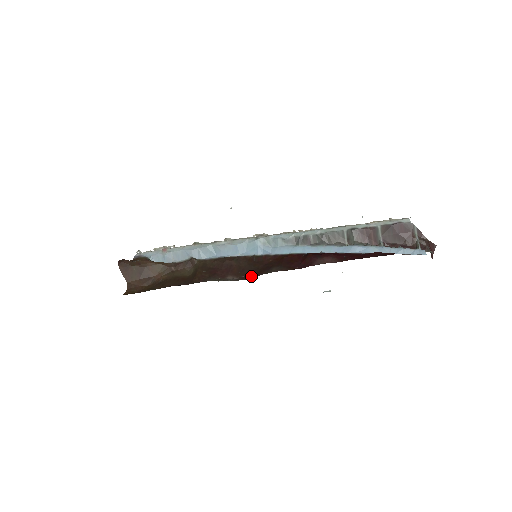
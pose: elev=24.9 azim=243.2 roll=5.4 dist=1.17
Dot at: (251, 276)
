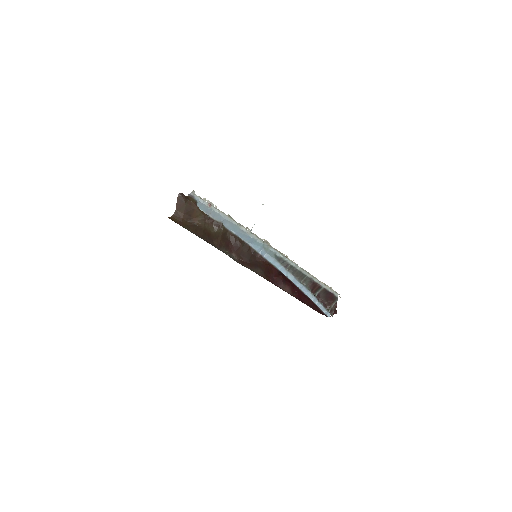
Dot at: (245, 263)
